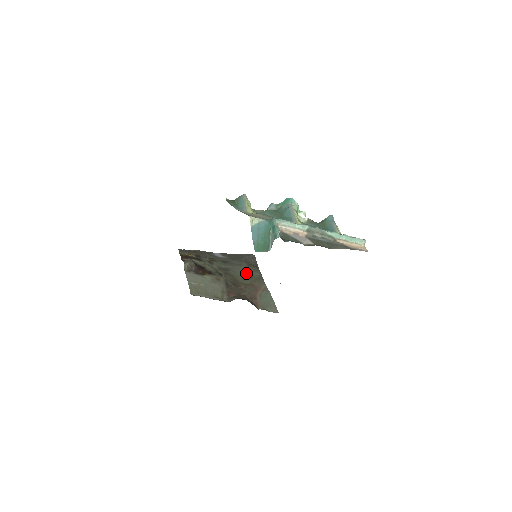
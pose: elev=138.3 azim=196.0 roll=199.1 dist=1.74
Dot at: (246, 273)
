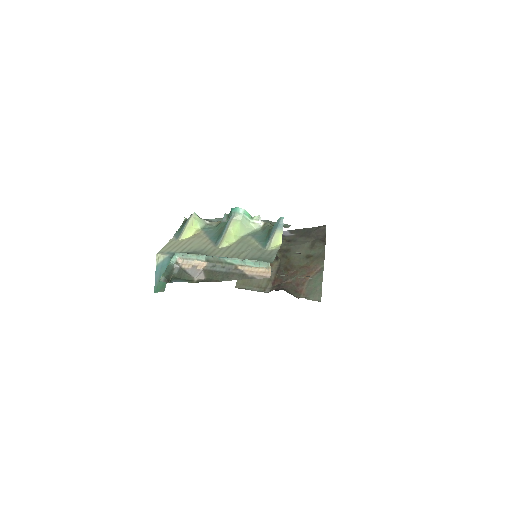
Dot at: (307, 252)
